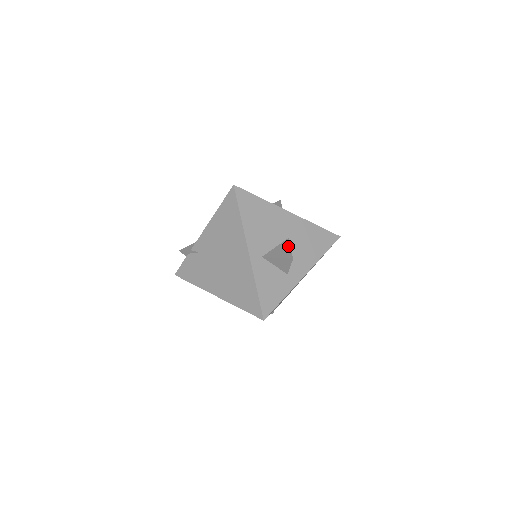
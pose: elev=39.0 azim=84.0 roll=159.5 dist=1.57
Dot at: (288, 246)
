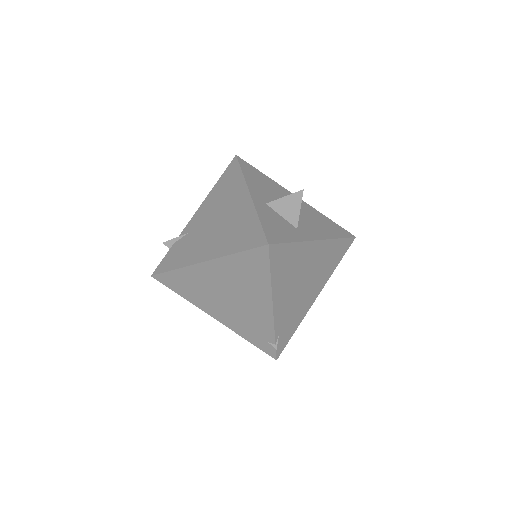
Dot at: occluded
